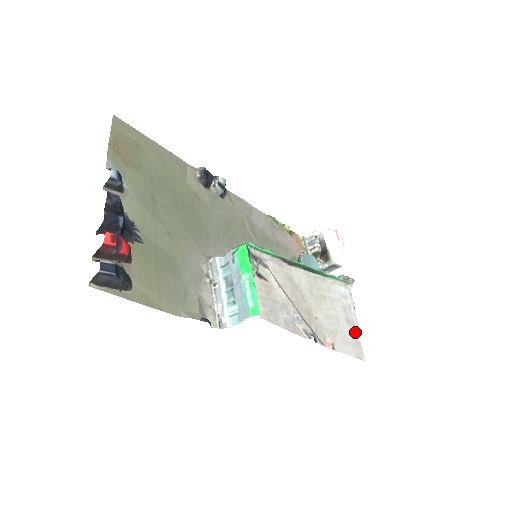
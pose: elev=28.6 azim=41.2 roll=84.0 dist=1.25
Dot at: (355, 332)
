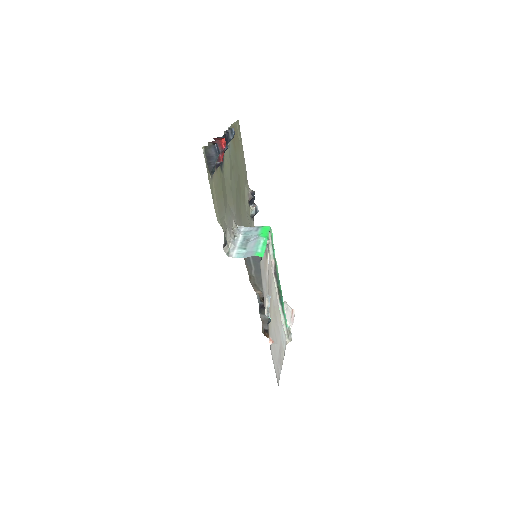
Dot at: (280, 364)
